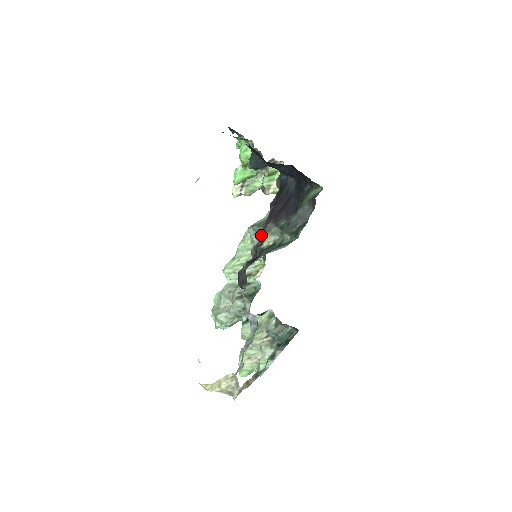
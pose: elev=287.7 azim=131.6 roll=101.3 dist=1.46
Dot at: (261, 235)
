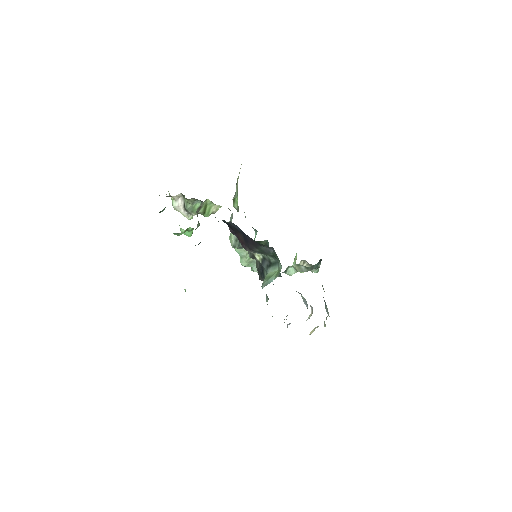
Dot at: occluded
